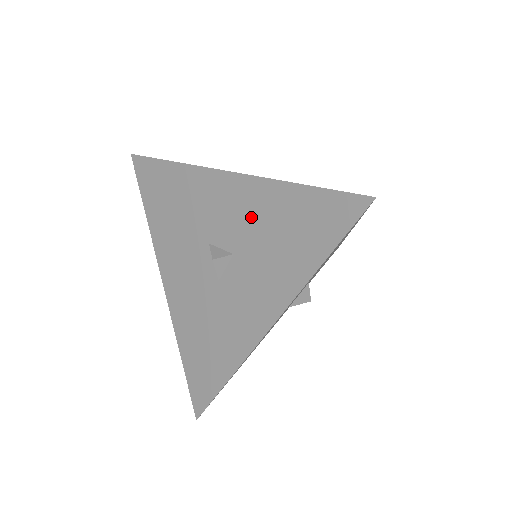
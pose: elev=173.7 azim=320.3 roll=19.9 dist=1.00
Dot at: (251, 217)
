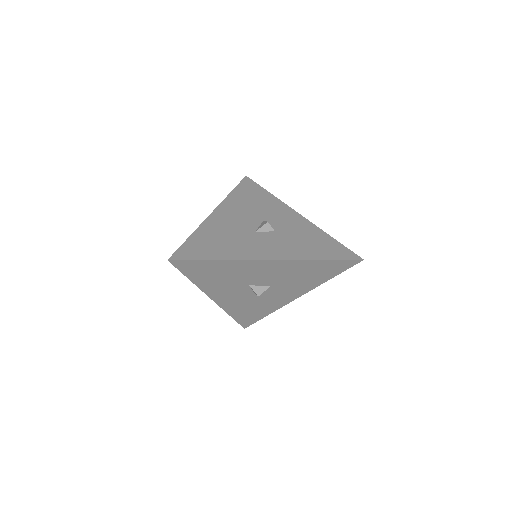
Dot at: (298, 229)
